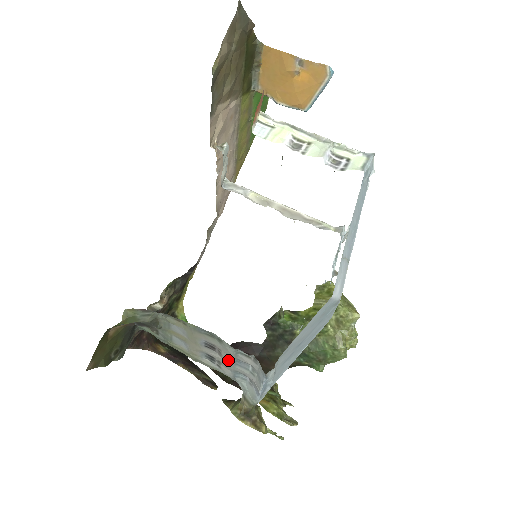
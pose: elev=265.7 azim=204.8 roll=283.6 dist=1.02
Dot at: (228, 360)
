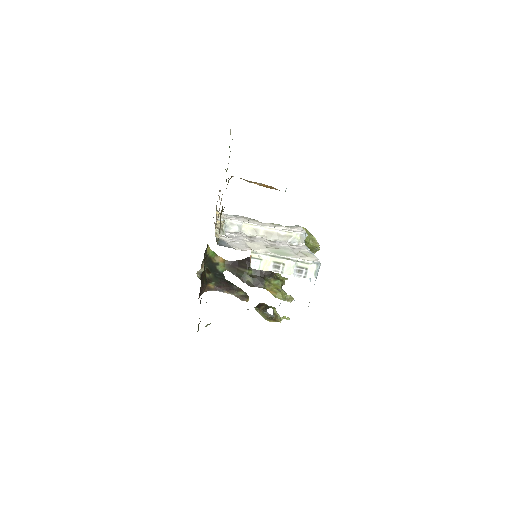
Dot at: occluded
